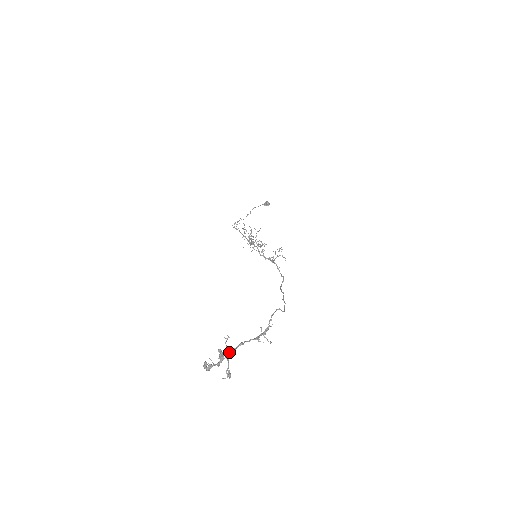
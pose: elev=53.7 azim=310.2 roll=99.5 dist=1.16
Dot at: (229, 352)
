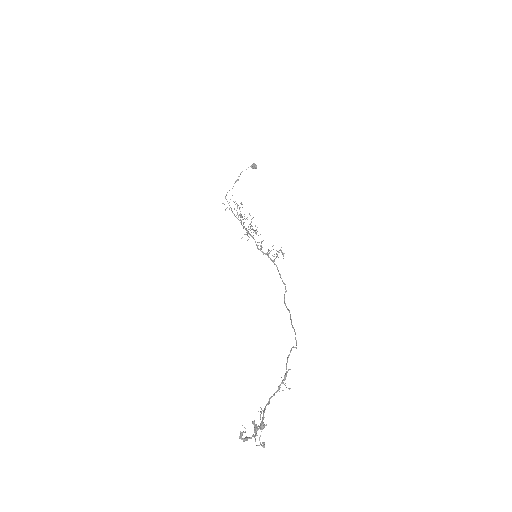
Dot at: (263, 425)
